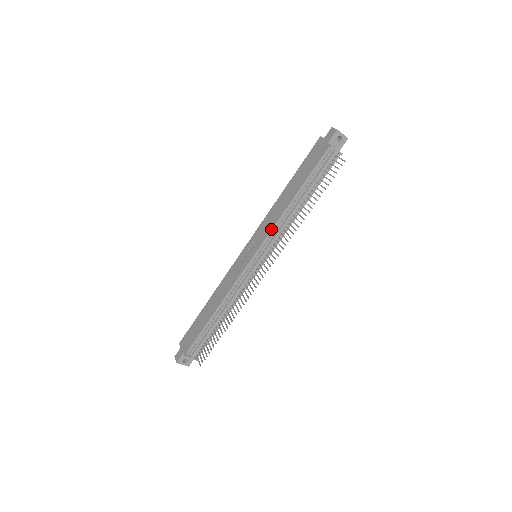
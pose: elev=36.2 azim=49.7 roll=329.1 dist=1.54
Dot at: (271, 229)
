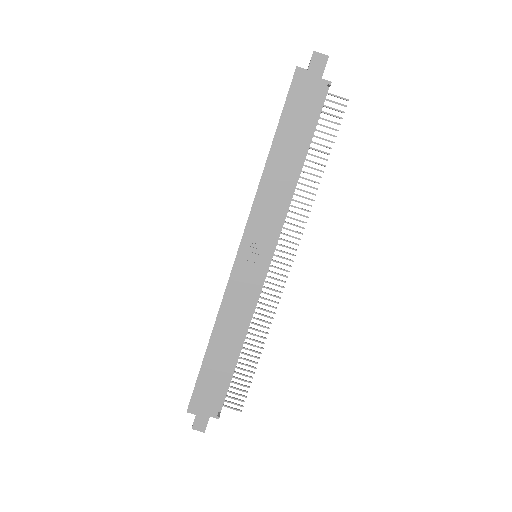
Dot at: (282, 218)
